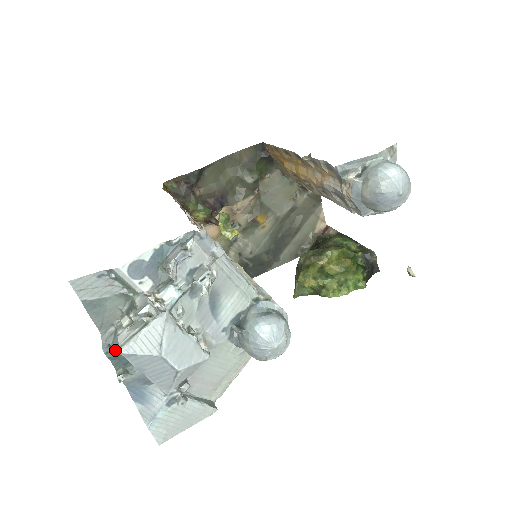
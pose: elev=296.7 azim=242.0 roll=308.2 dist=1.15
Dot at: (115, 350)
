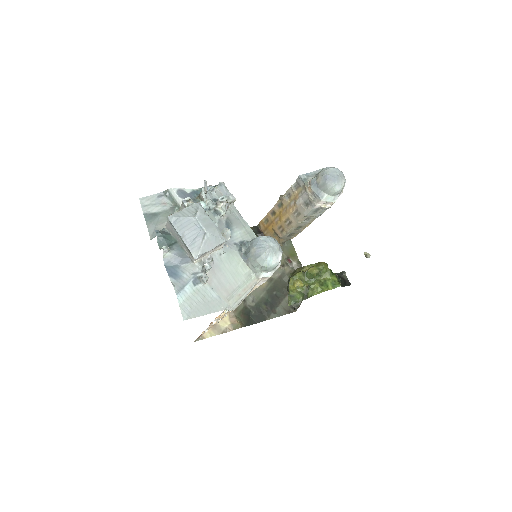
Dot at: (162, 234)
